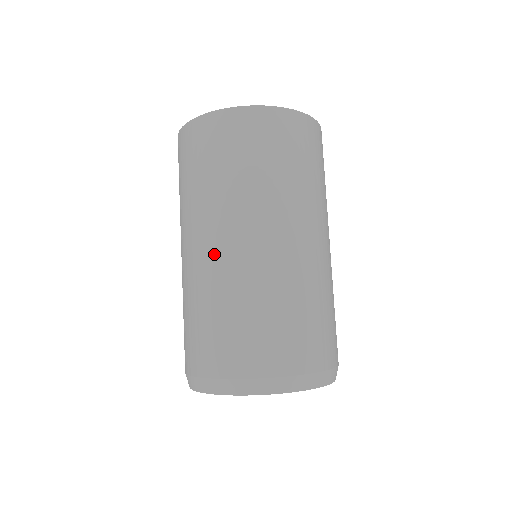
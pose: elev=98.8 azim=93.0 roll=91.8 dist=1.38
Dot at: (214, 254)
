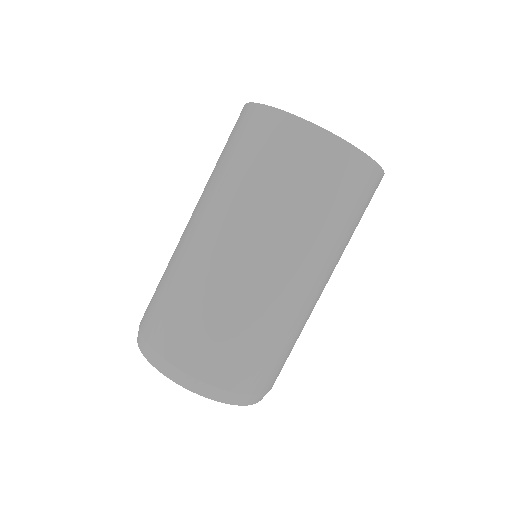
Dot at: (222, 255)
